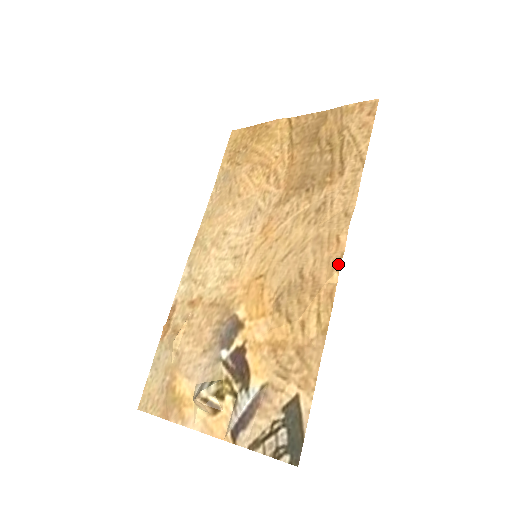
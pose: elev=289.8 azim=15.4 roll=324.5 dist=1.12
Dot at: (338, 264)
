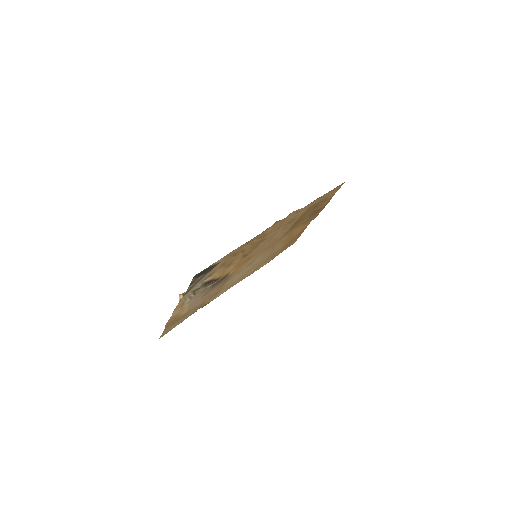
Dot at: (276, 222)
